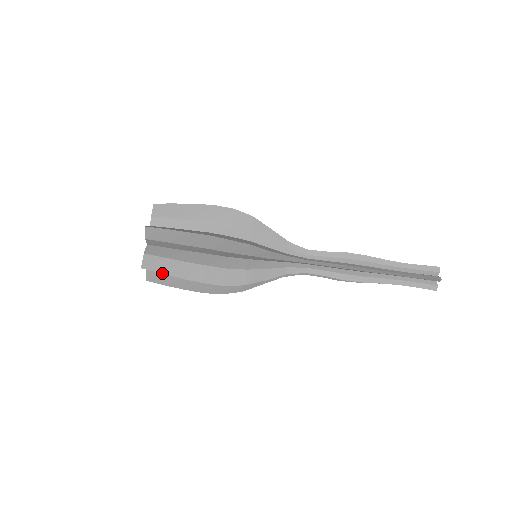
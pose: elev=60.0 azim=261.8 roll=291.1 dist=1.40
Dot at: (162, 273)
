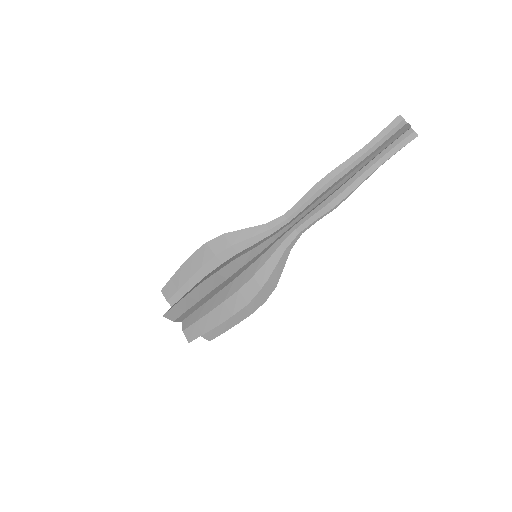
Dot at: (203, 334)
